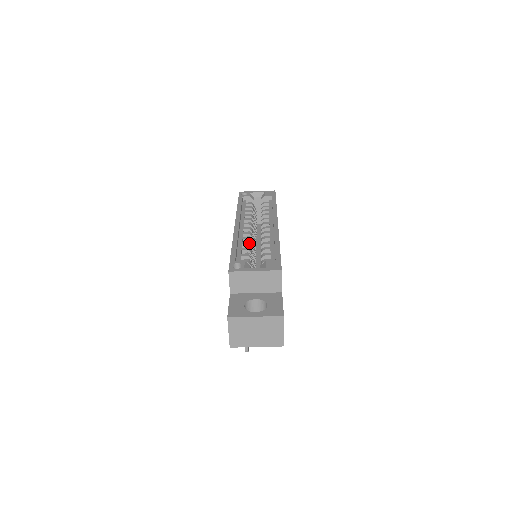
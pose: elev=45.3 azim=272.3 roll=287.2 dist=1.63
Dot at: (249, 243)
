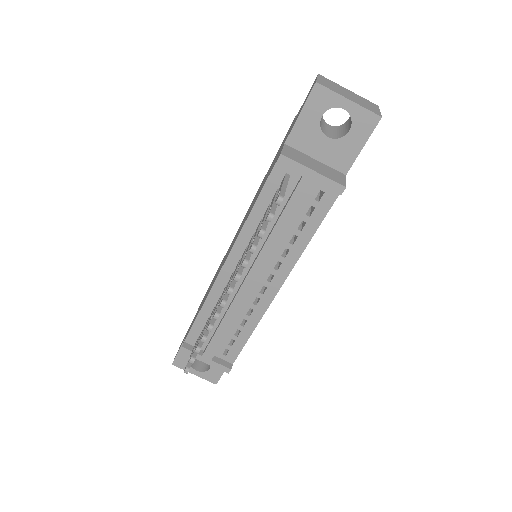
Dot at: occluded
